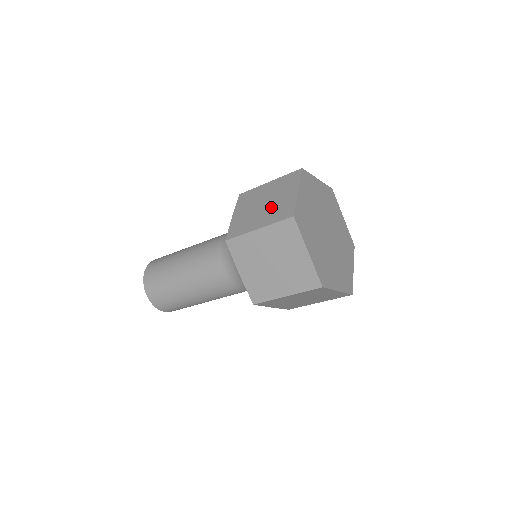
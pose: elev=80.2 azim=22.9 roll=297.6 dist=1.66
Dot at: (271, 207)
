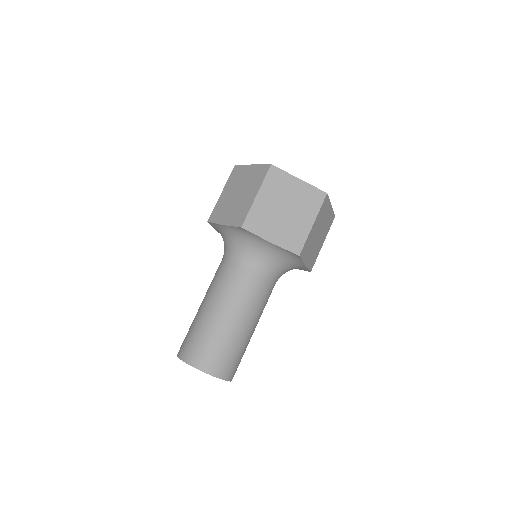
Dot at: (246, 186)
